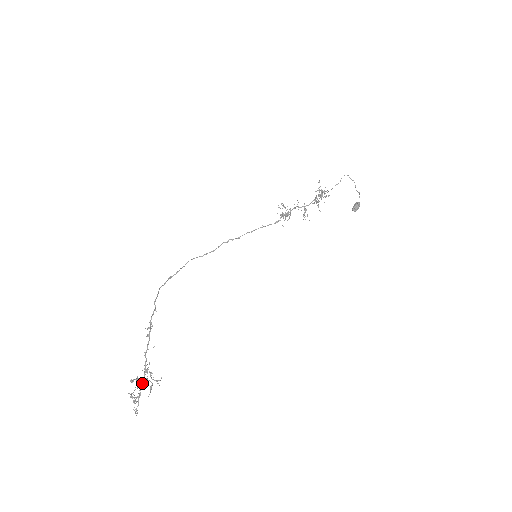
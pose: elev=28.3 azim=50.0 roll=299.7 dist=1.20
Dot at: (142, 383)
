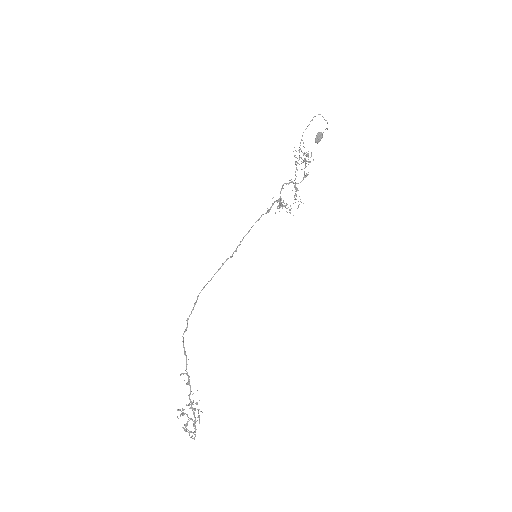
Dot at: (195, 421)
